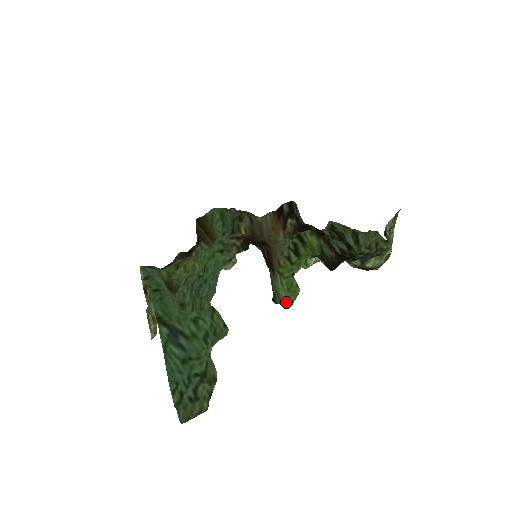
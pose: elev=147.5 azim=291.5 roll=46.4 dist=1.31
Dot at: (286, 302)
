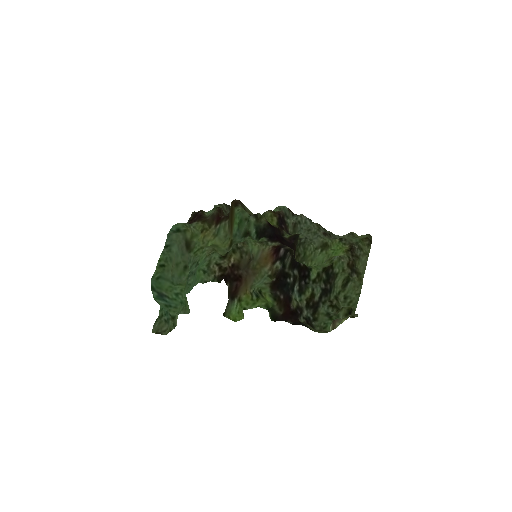
Dot at: (233, 318)
